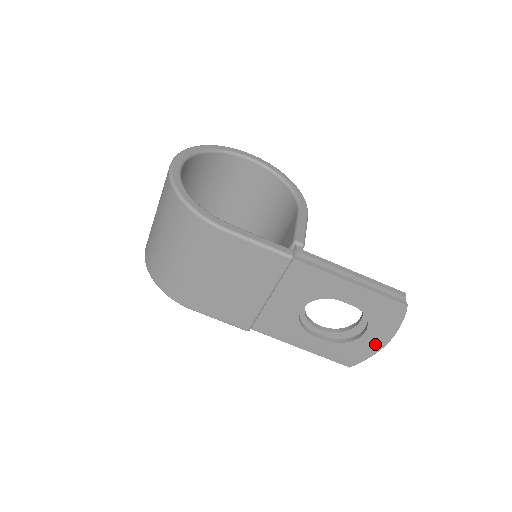
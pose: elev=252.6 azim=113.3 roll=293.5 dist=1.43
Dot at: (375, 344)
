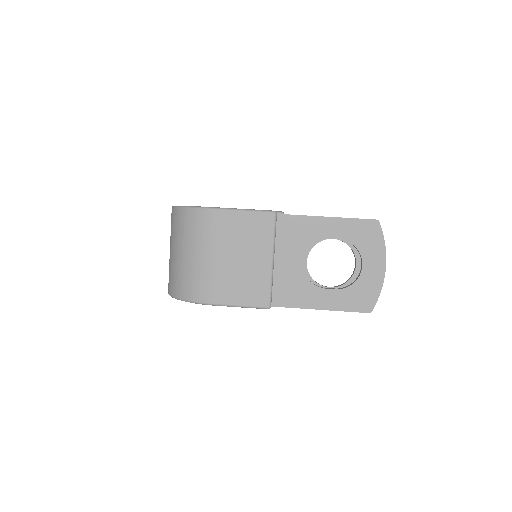
Dot at: (377, 273)
